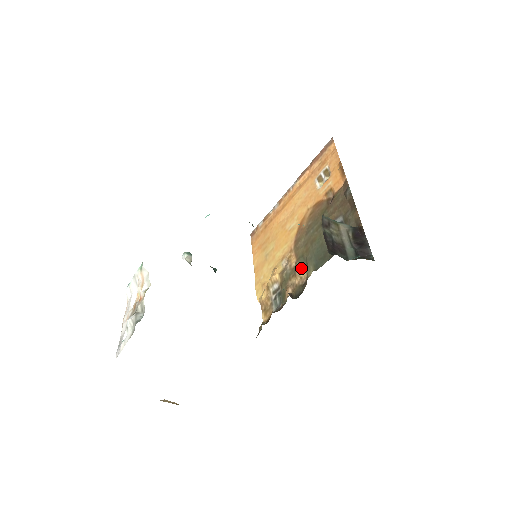
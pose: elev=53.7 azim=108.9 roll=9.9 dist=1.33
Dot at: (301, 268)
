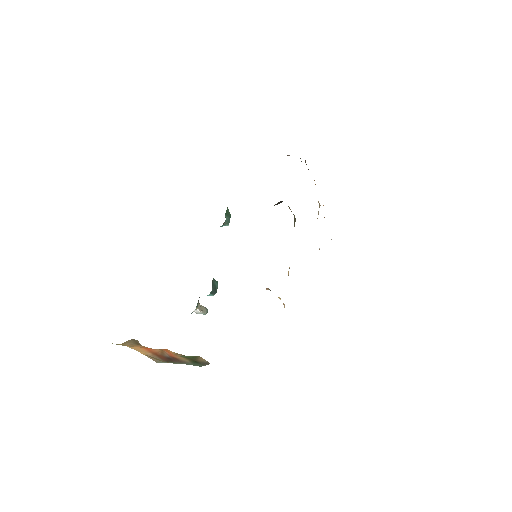
Dot at: occluded
